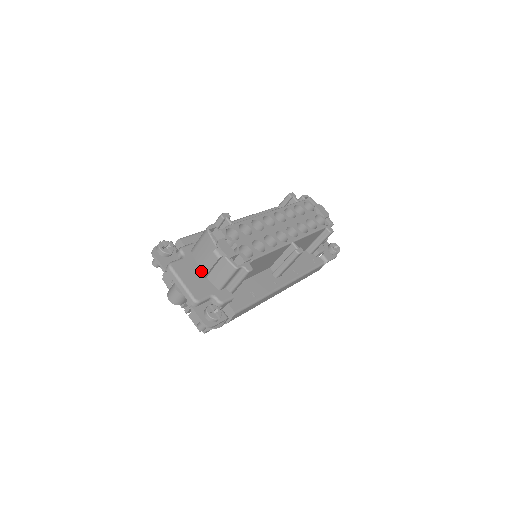
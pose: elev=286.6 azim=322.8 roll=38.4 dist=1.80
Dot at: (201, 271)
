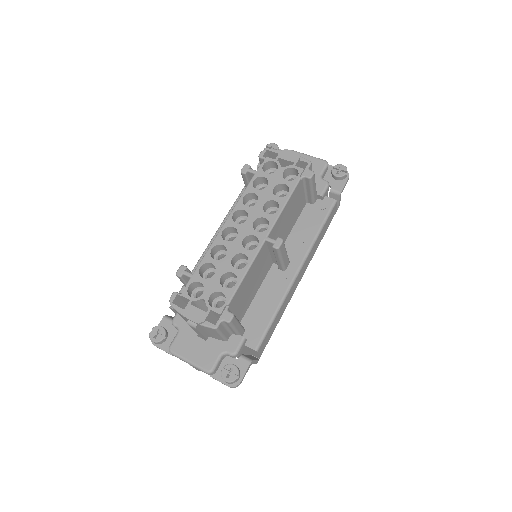
Dot at: (199, 335)
